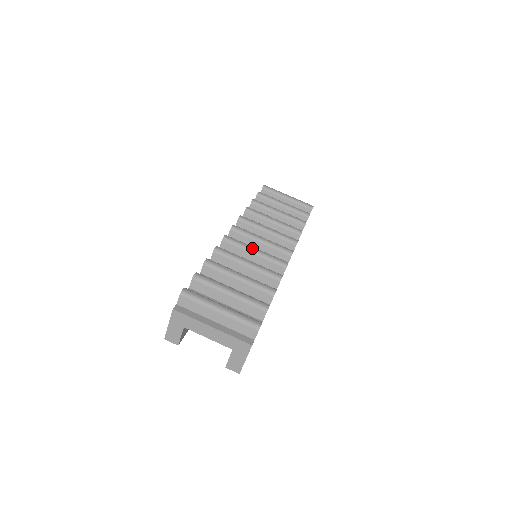
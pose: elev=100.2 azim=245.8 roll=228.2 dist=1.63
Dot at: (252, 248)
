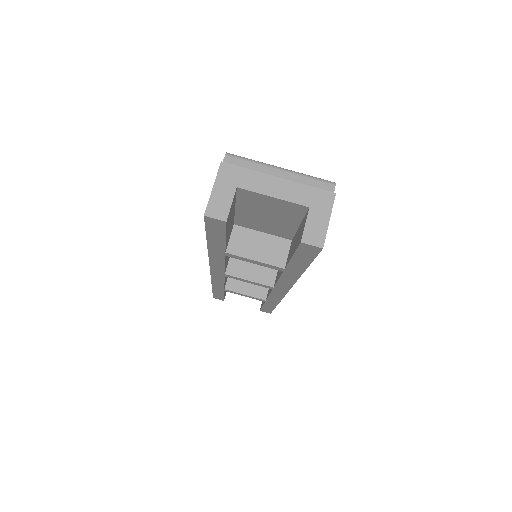
Dot at: occluded
